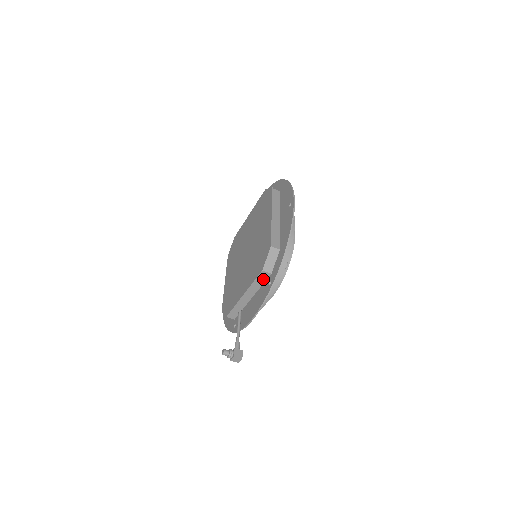
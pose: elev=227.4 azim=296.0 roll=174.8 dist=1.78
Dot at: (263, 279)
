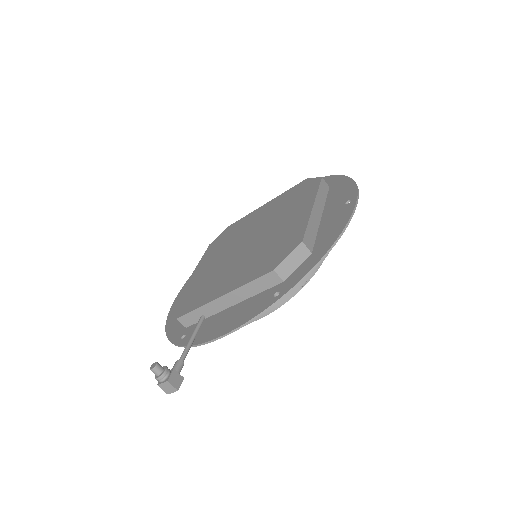
Dot at: (266, 284)
